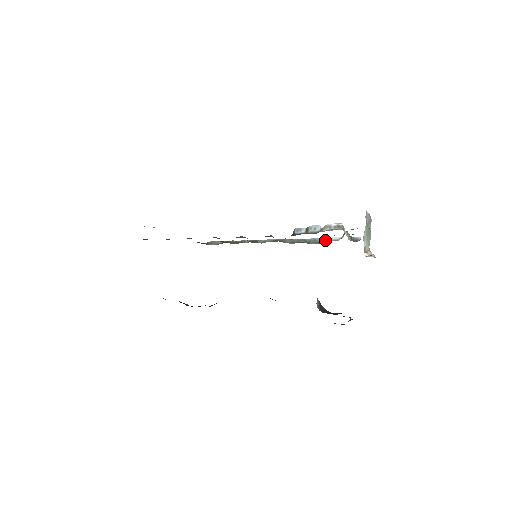
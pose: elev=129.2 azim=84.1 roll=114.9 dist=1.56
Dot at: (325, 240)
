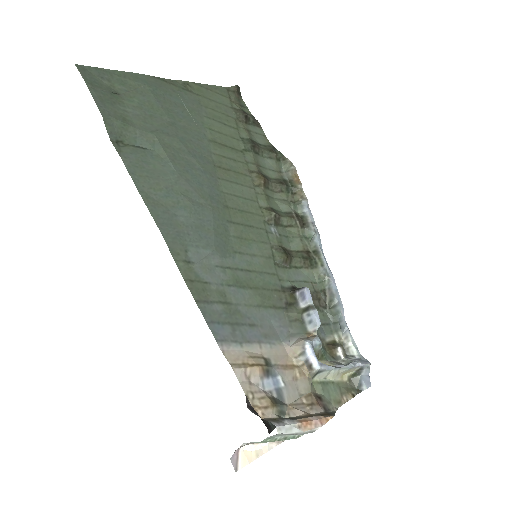
Dot at: (343, 330)
